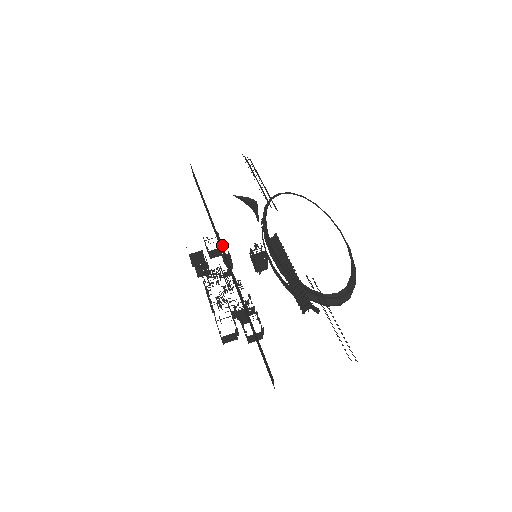
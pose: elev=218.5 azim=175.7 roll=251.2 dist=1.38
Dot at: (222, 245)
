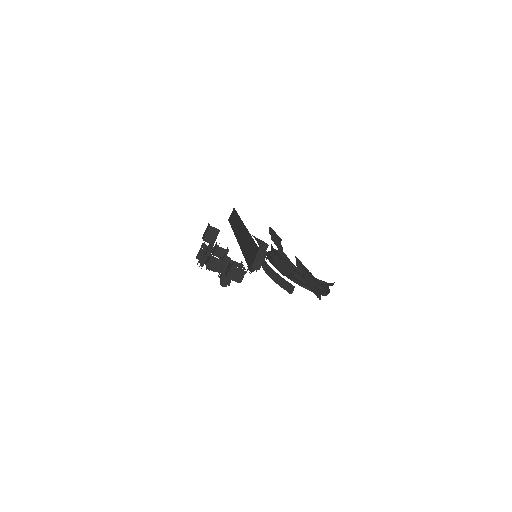
Dot at: (228, 251)
